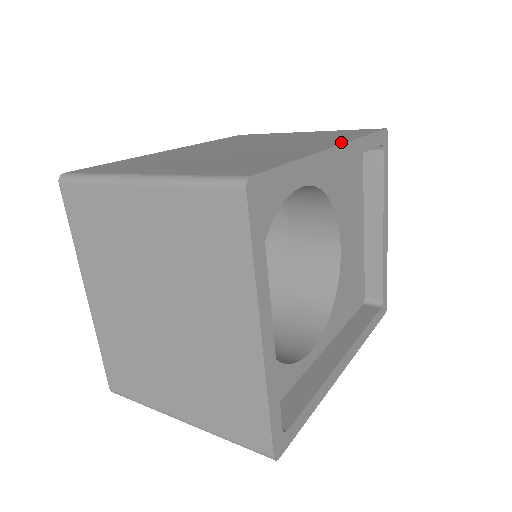
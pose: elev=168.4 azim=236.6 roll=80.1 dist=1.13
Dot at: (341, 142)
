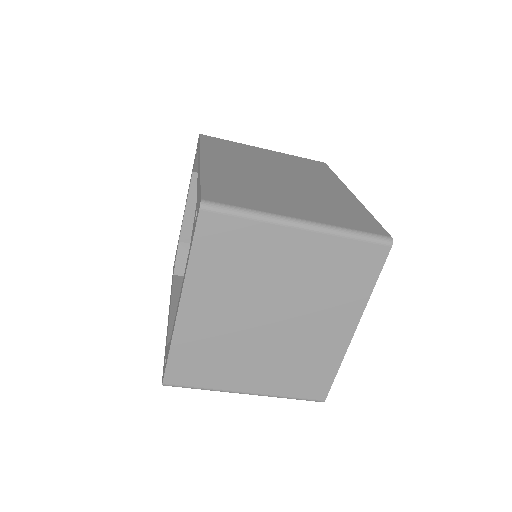
Dot at: (344, 186)
